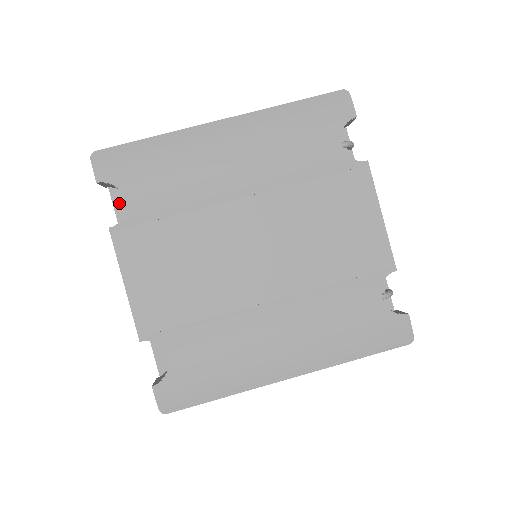
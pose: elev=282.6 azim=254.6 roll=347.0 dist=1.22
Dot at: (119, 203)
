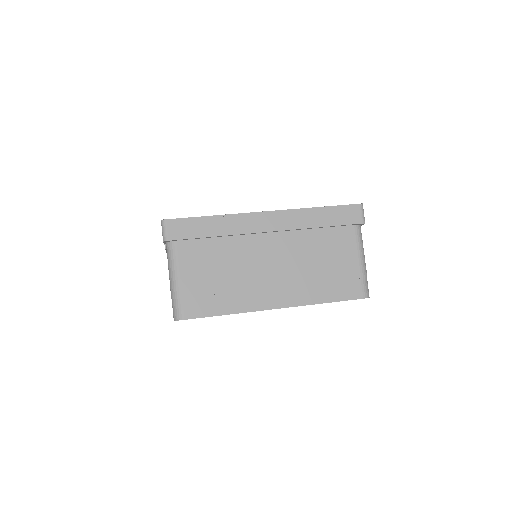
Dot at: occluded
